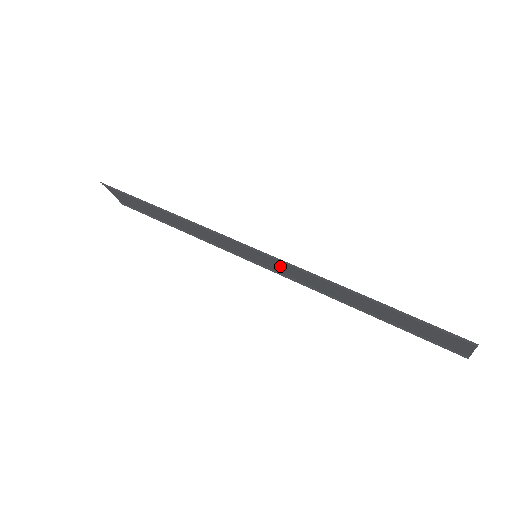
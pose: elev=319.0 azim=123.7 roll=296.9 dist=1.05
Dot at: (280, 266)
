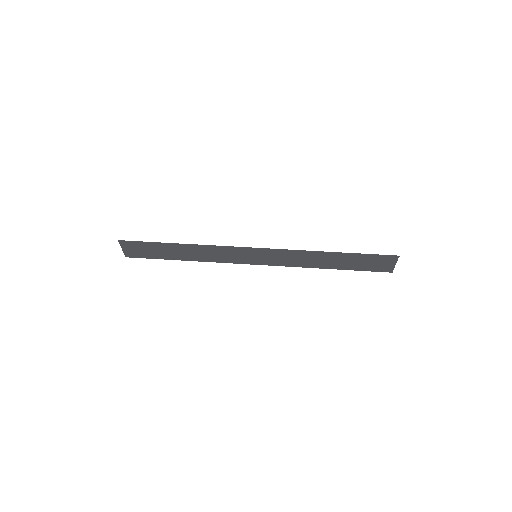
Dot at: (274, 257)
